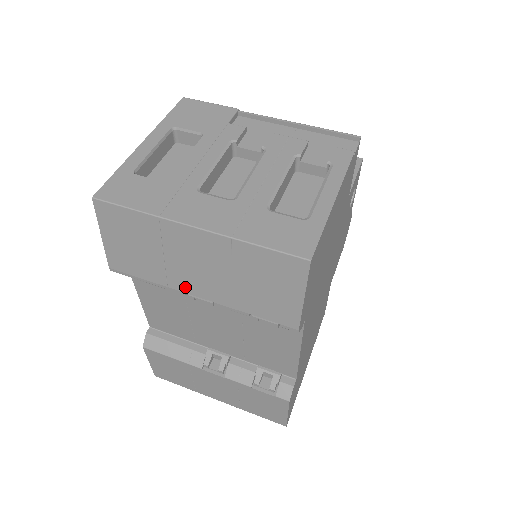
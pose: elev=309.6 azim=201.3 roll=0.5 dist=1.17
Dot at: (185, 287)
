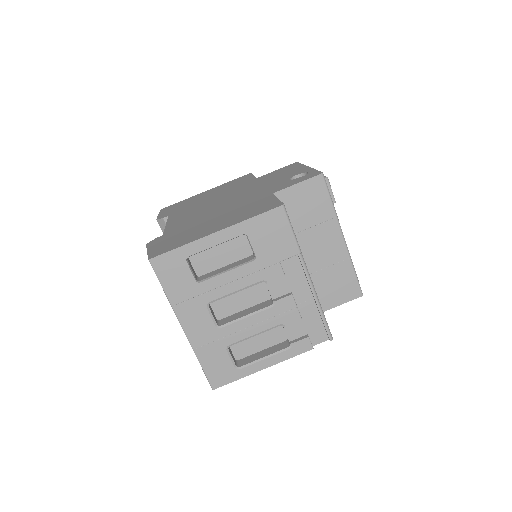
Dot at: occluded
